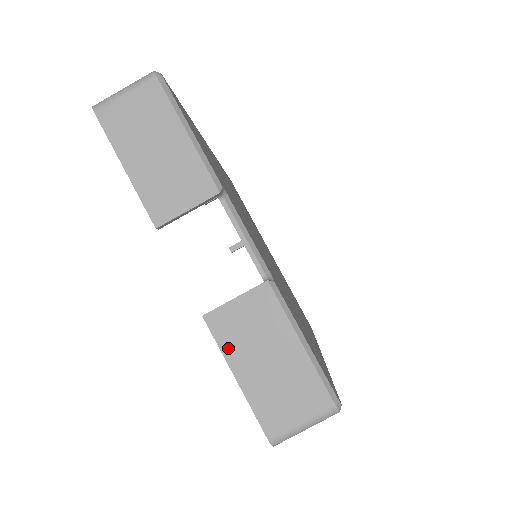
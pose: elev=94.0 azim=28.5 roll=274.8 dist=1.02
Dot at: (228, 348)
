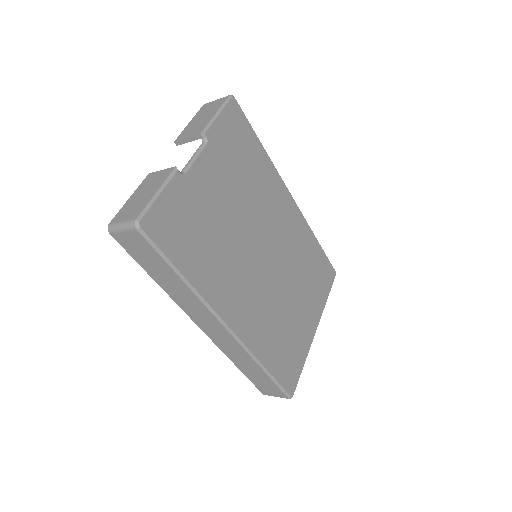
Dot at: (141, 187)
